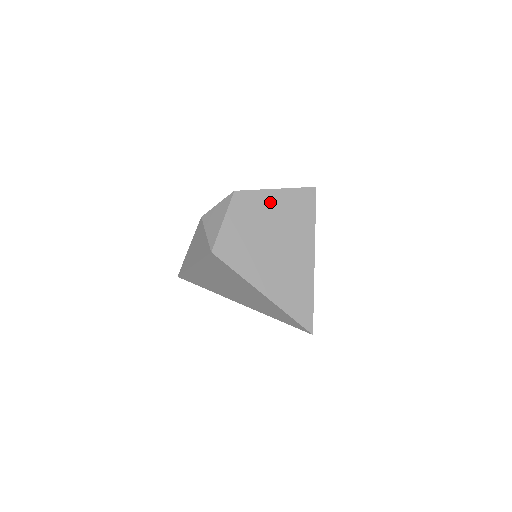
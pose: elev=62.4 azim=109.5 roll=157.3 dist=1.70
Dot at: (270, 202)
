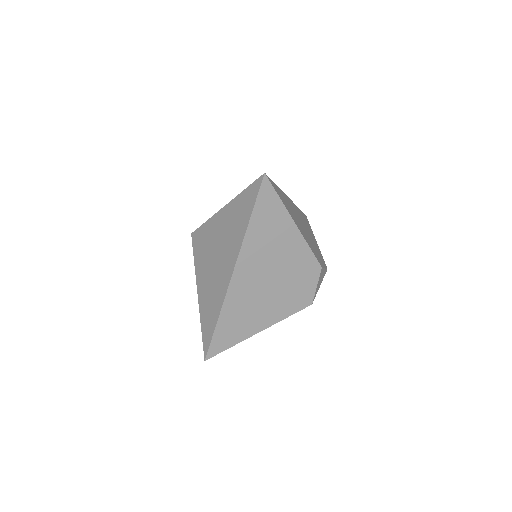
Dot at: occluded
